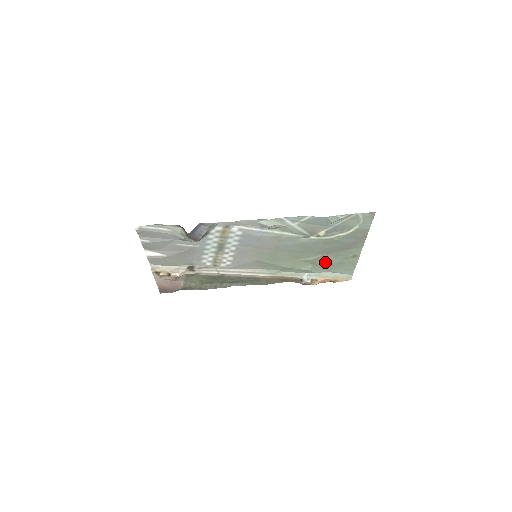
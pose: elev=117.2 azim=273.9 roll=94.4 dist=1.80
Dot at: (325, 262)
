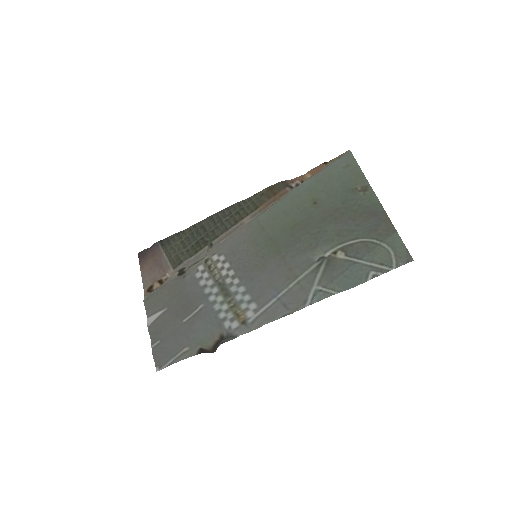
Dot at: (327, 197)
